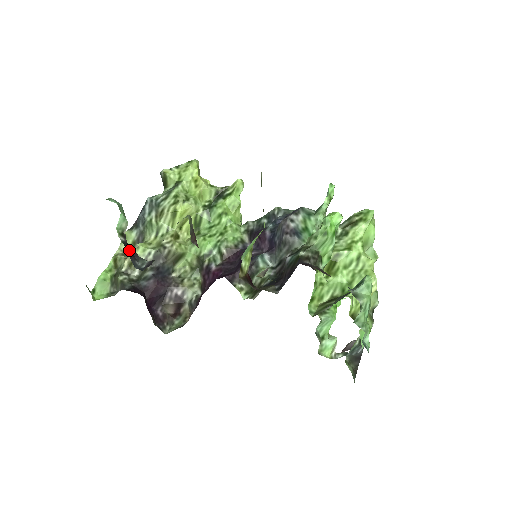
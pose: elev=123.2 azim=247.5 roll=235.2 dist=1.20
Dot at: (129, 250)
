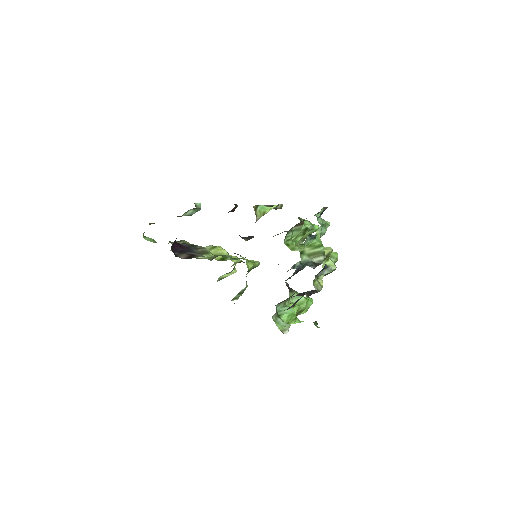
Dot at: occluded
